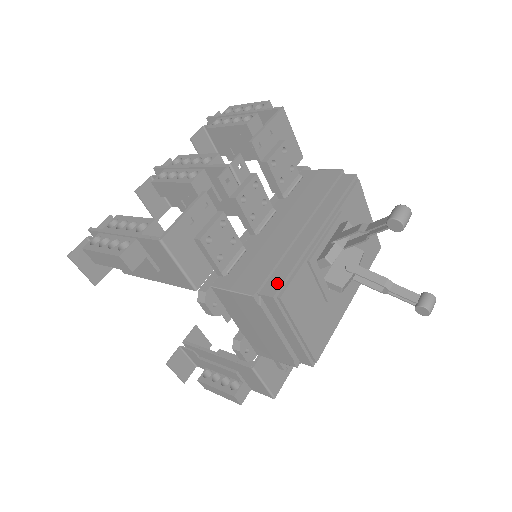
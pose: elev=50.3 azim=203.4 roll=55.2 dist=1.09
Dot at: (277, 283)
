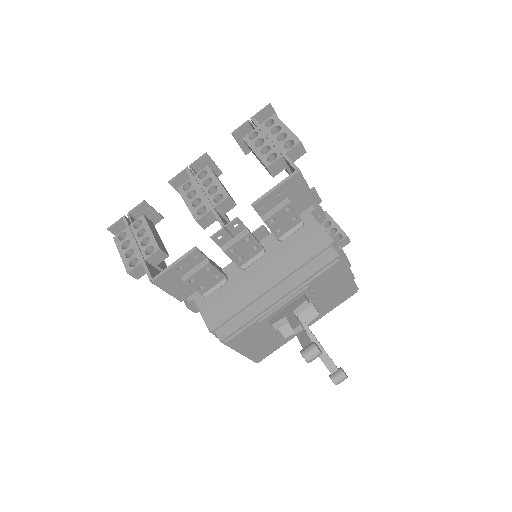
Dot at: (229, 331)
